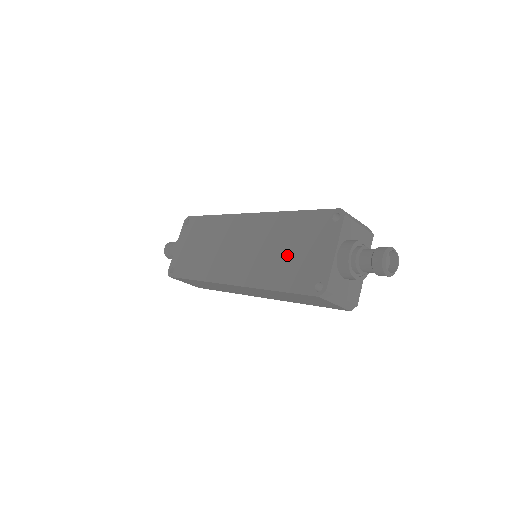
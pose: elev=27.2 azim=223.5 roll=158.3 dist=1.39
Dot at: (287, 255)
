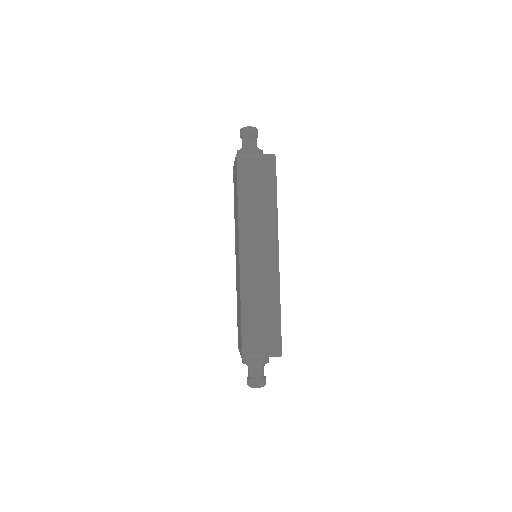
Dot at: (238, 311)
